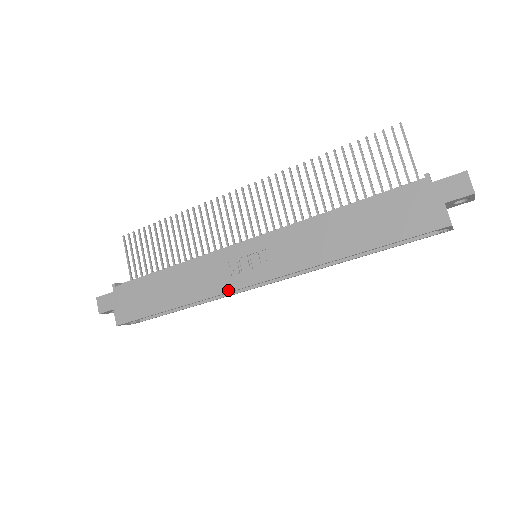
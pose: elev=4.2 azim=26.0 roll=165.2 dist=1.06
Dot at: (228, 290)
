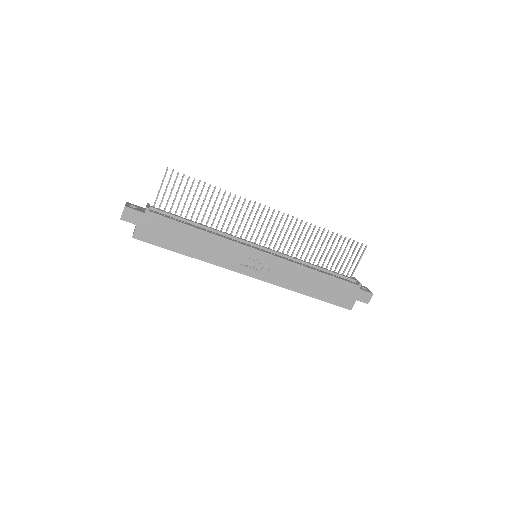
Dot at: (232, 269)
